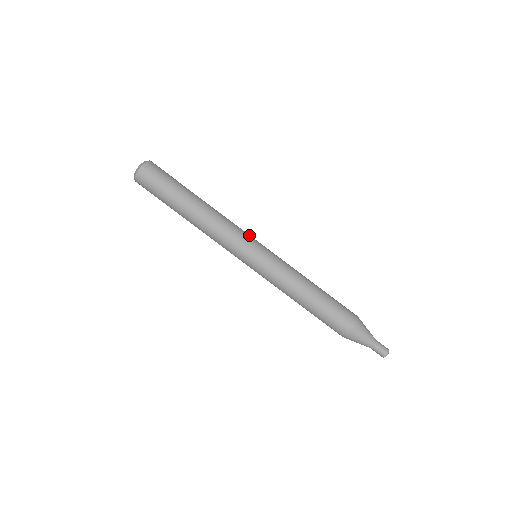
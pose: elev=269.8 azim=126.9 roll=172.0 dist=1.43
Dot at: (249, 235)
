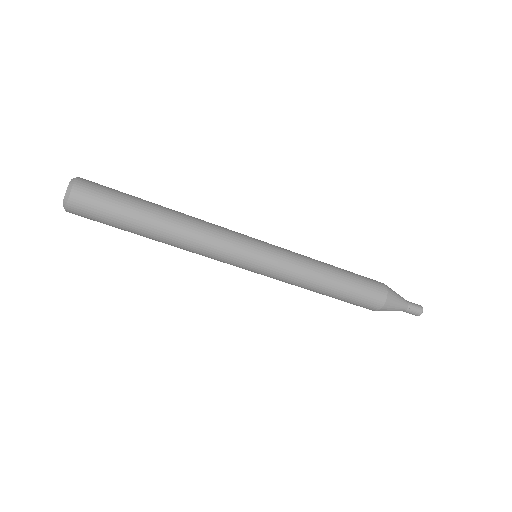
Dot at: (241, 234)
